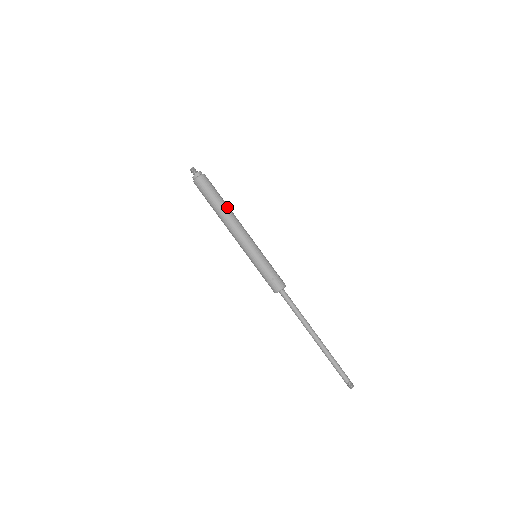
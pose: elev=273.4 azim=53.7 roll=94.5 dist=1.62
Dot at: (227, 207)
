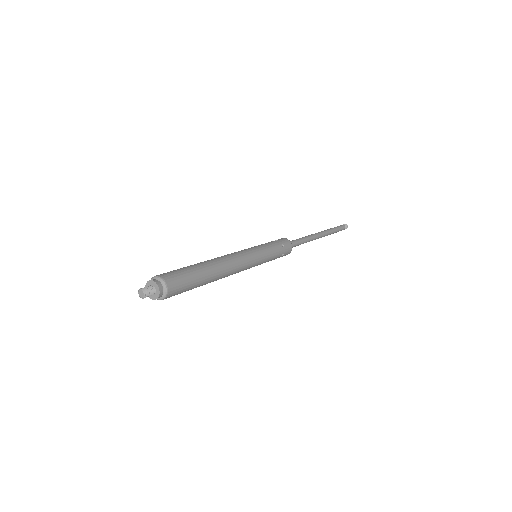
Dot at: (213, 270)
